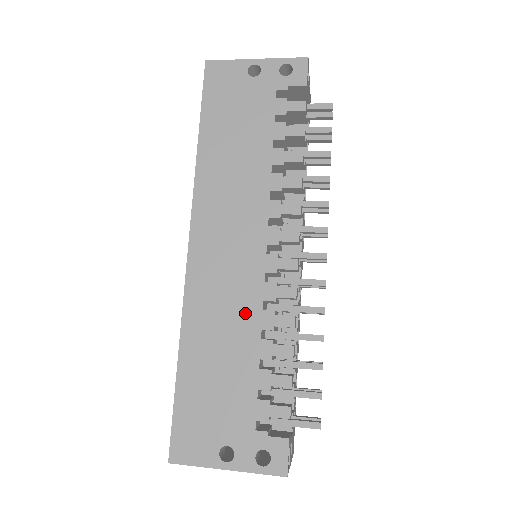
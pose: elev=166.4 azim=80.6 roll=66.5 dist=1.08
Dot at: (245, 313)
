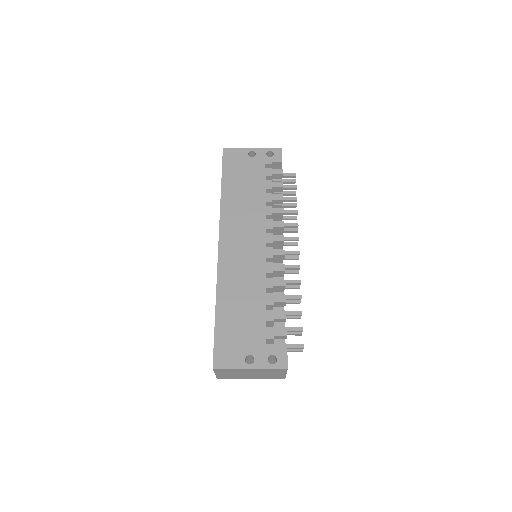
Dot at: (256, 280)
